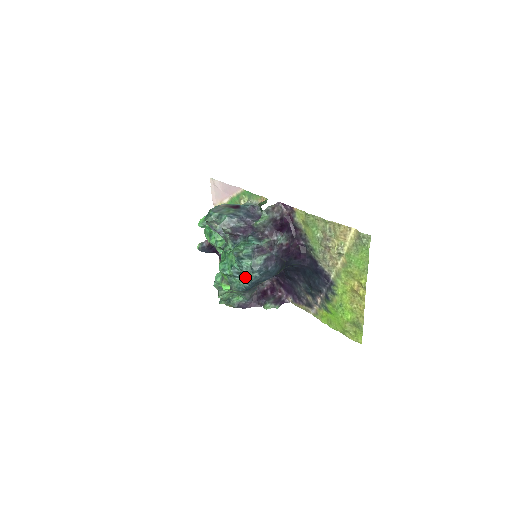
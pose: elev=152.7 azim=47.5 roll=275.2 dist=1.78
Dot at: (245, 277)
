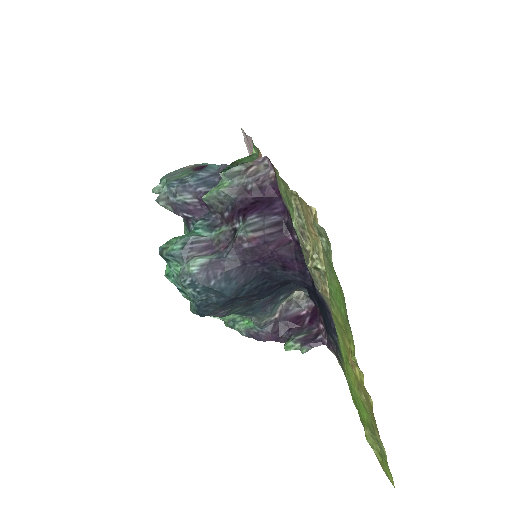
Dot at: occluded
